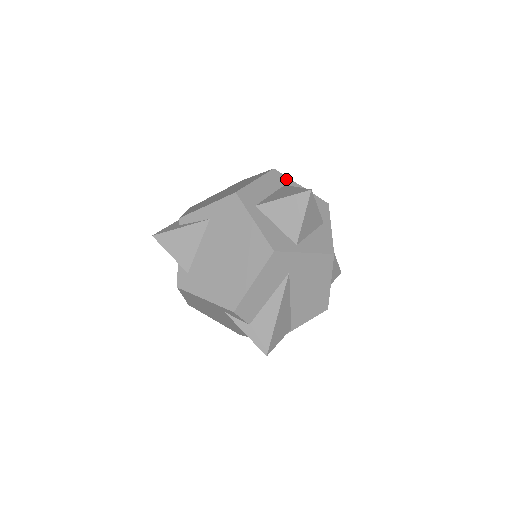
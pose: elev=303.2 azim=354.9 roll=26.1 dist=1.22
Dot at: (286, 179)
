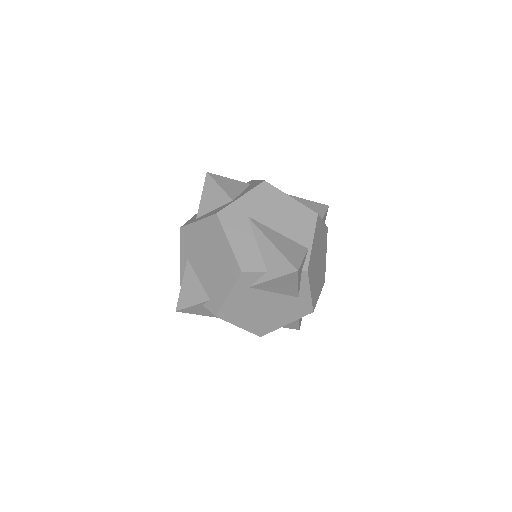
Dot at: occluded
